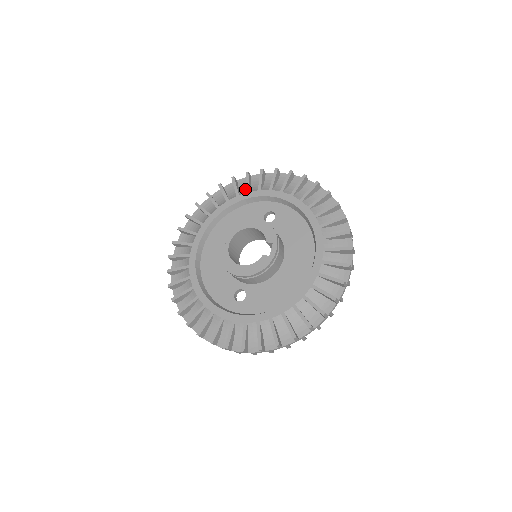
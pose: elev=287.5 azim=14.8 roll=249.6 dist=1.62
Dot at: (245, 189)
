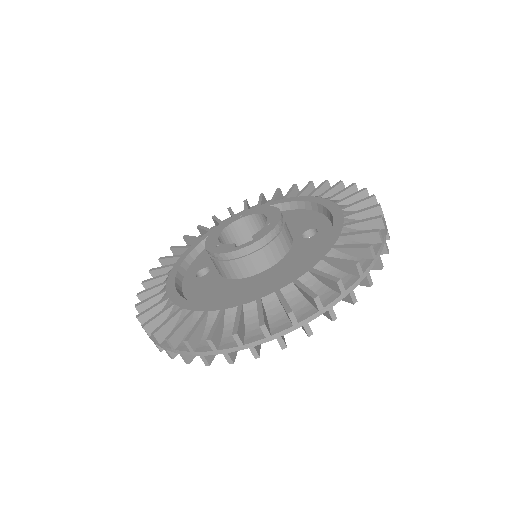
Dot at: occluded
